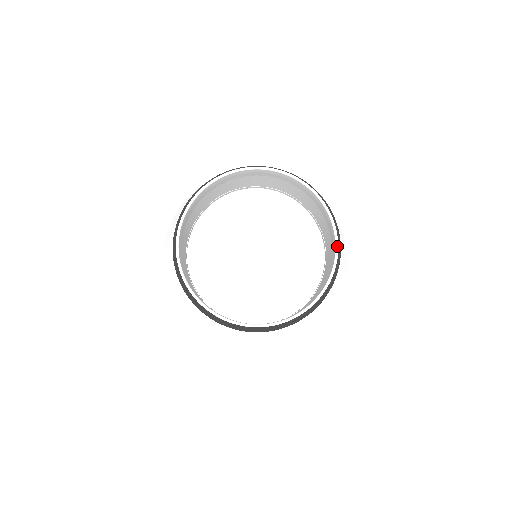
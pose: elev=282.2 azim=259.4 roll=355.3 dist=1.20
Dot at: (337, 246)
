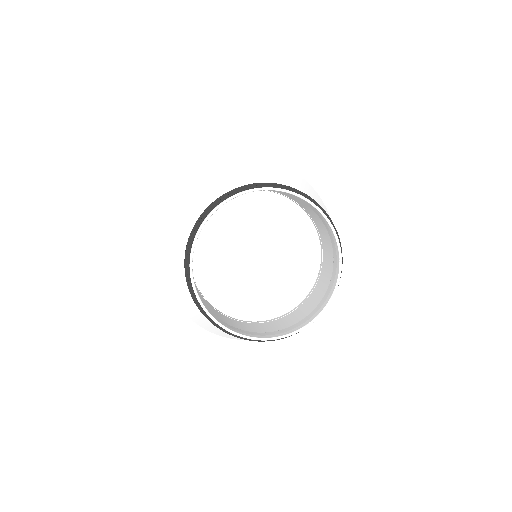
Dot at: (340, 249)
